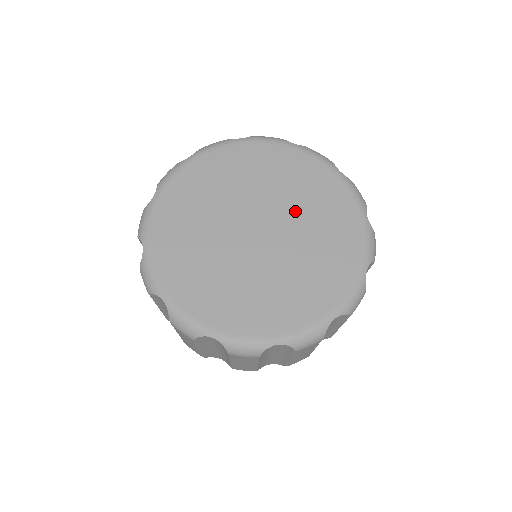
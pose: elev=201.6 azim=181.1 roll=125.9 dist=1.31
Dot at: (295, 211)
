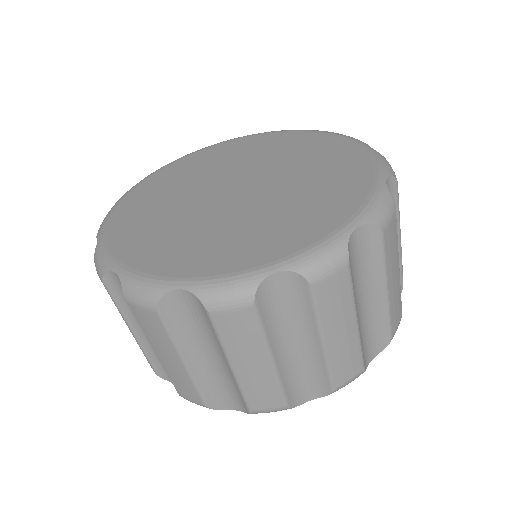
Dot at: (280, 165)
